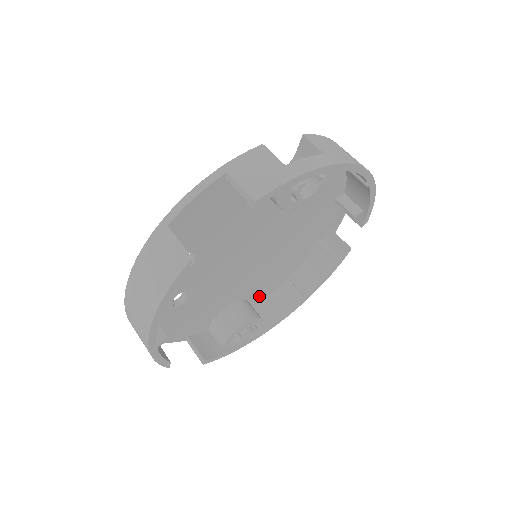
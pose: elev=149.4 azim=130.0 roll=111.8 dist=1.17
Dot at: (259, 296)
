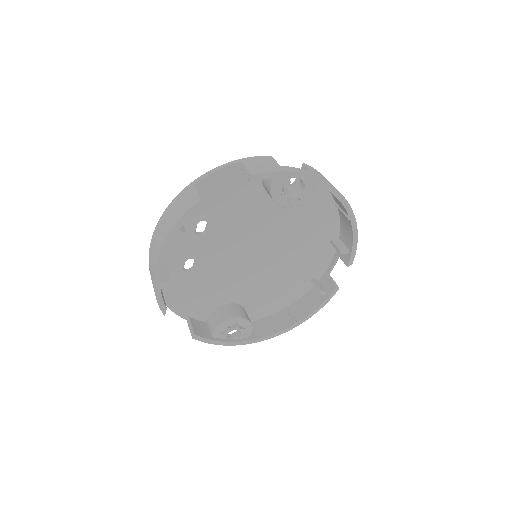
Dot at: (256, 312)
